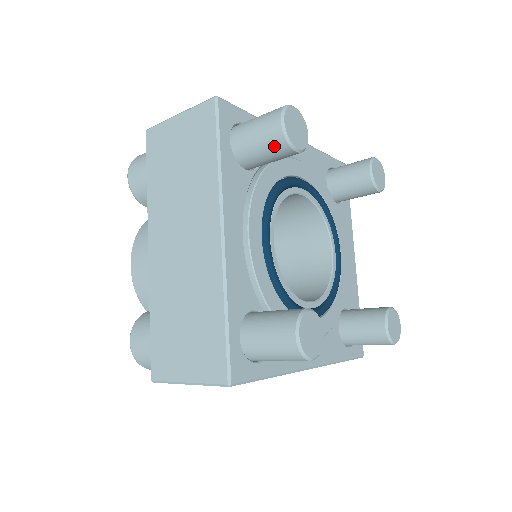
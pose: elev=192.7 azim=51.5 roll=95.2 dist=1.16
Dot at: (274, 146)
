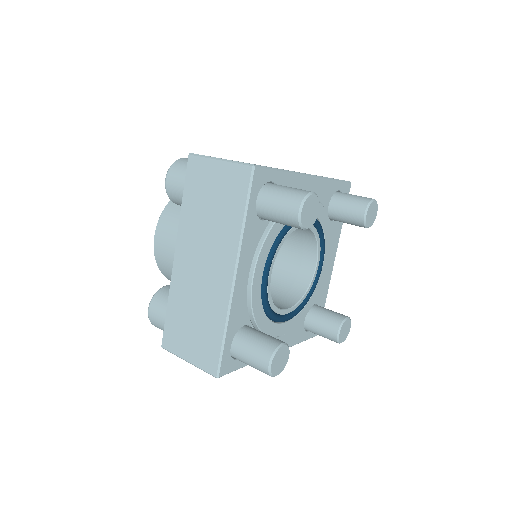
Dot at: (289, 223)
